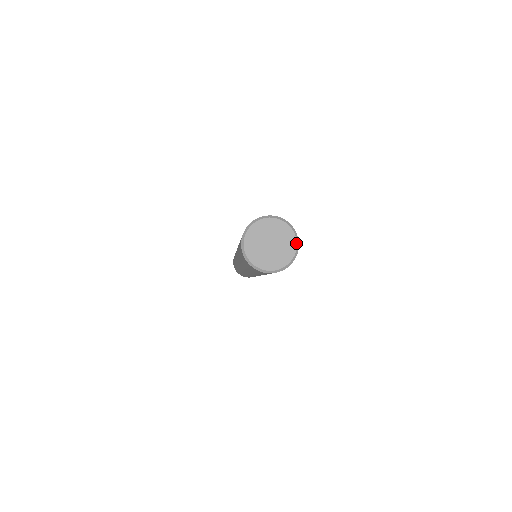
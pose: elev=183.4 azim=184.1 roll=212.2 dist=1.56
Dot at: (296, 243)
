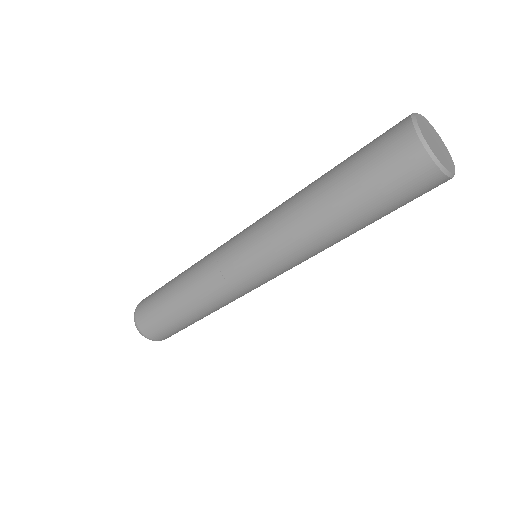
Dot at: (454, 172)
